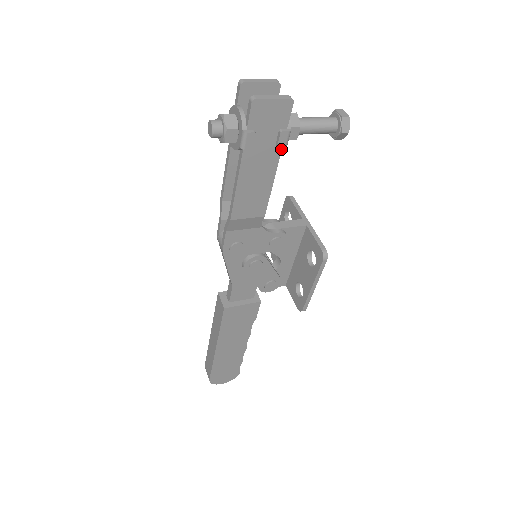
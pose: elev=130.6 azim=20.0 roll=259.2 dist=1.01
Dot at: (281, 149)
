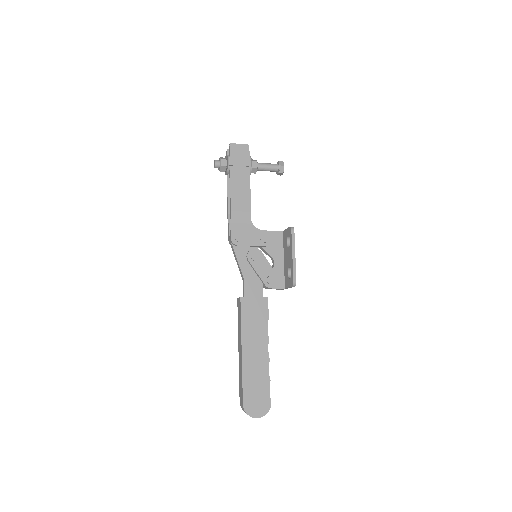
Dot at: (250, 170)
